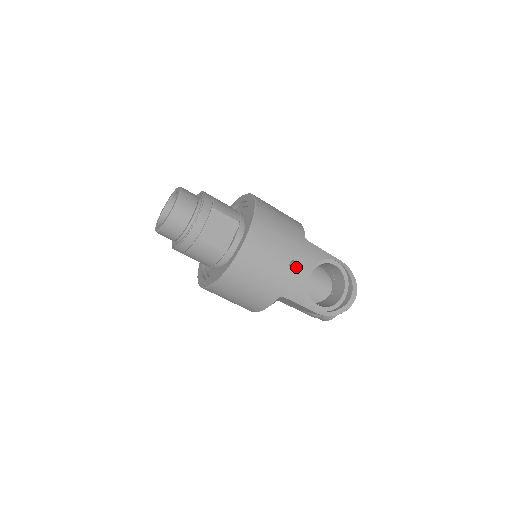
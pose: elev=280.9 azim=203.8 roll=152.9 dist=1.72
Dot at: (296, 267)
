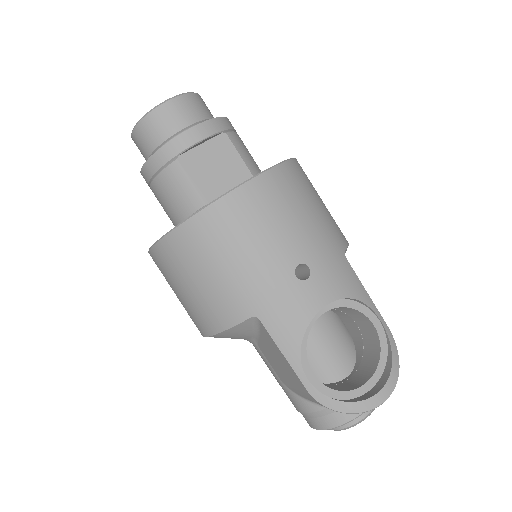
Dot at: (305, 278)
